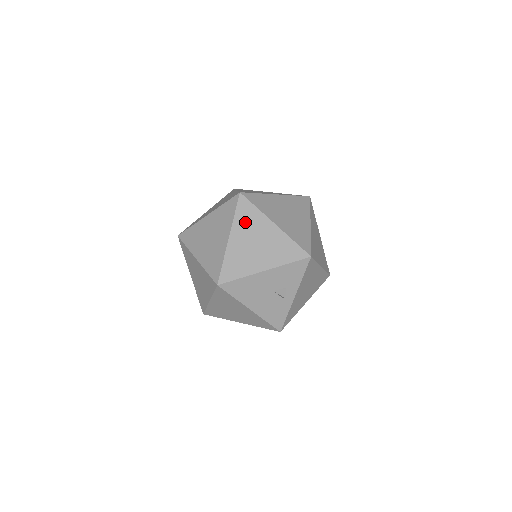
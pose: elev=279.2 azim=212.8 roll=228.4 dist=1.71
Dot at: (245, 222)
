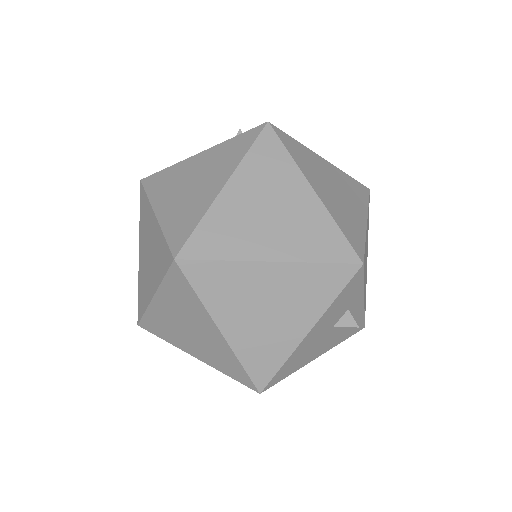
Dot at: (223, 294)
